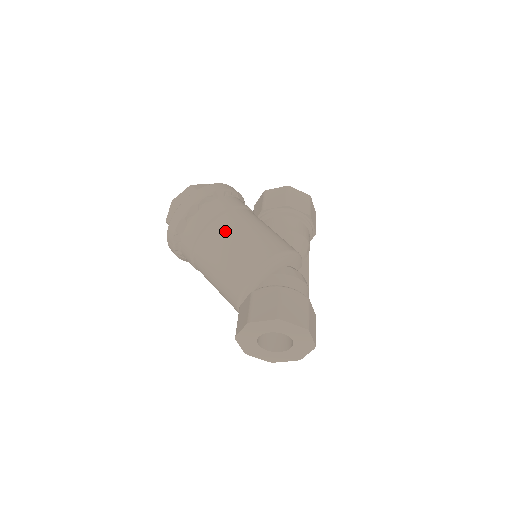
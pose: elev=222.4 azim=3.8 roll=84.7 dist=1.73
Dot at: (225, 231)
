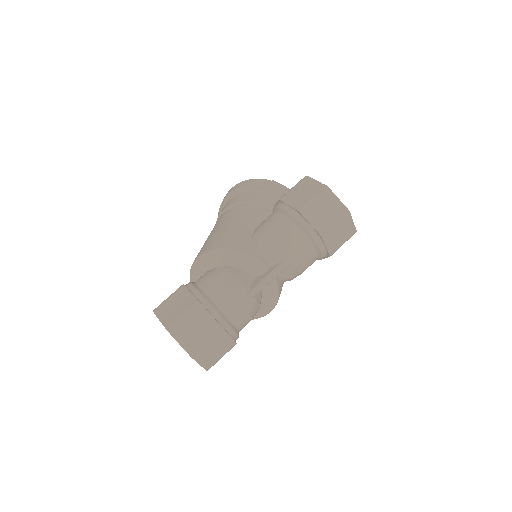
Dot at: (214, 226)
